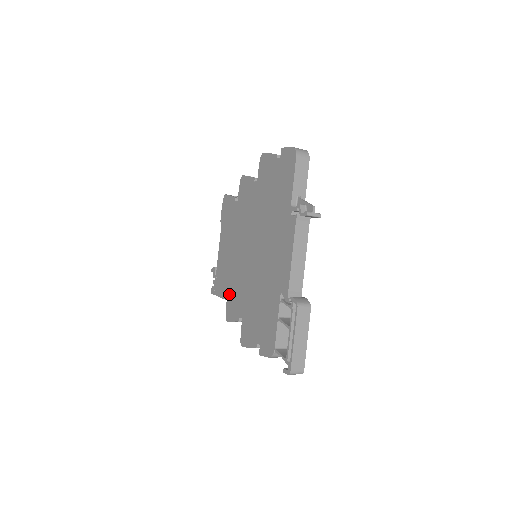
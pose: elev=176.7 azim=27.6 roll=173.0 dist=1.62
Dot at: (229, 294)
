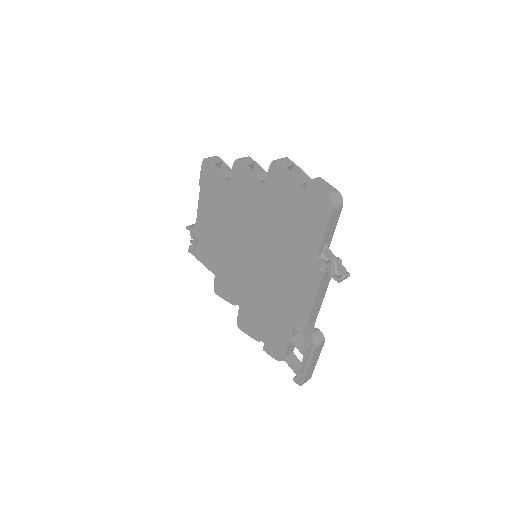
Dot at: (219, 273)
